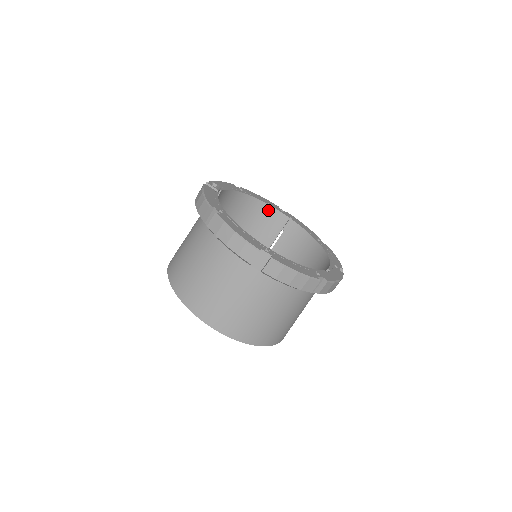
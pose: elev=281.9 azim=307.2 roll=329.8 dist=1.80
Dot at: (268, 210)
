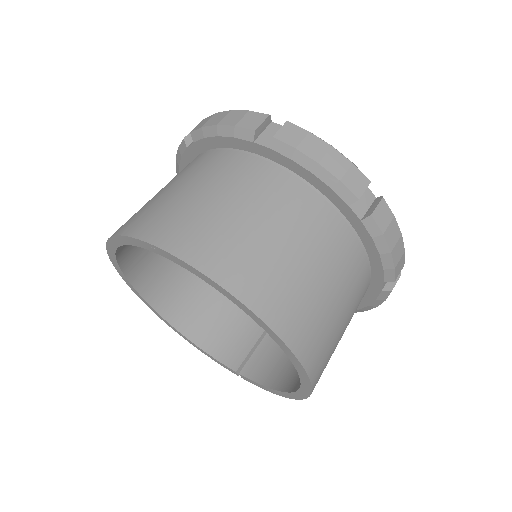
Dot at: occluded
